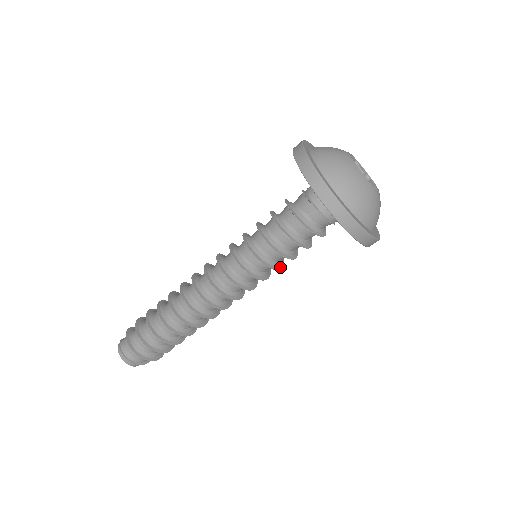
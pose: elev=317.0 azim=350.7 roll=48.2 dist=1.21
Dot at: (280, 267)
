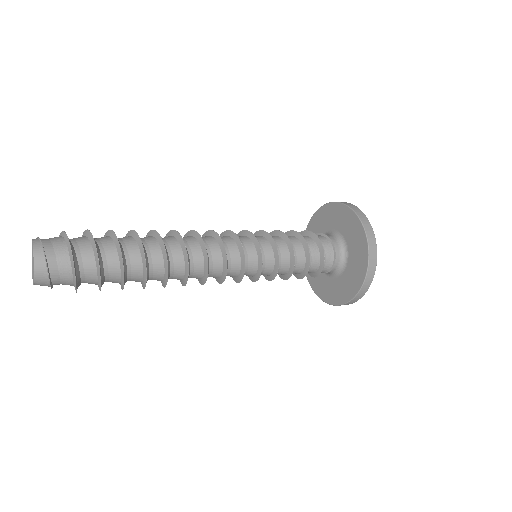
Dot at: (275, 276)
